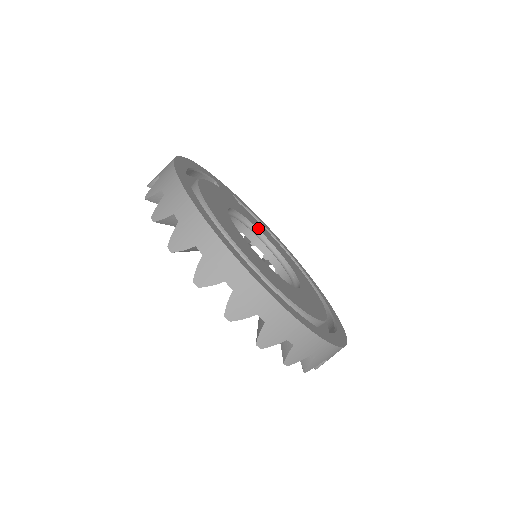
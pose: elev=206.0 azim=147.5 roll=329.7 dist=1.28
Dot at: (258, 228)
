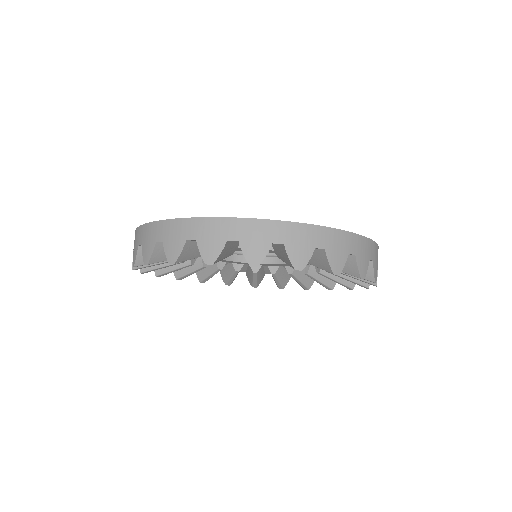
Dot at: occluded
